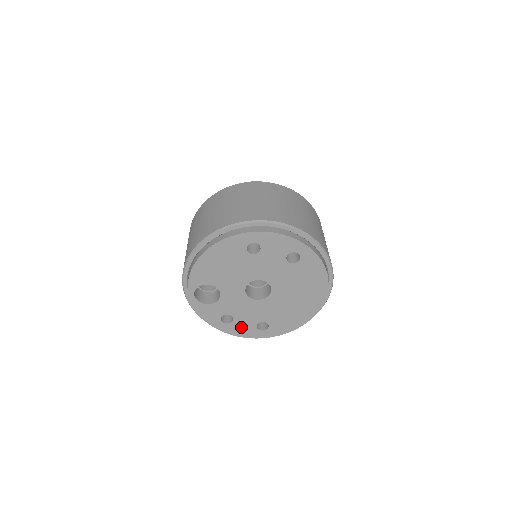
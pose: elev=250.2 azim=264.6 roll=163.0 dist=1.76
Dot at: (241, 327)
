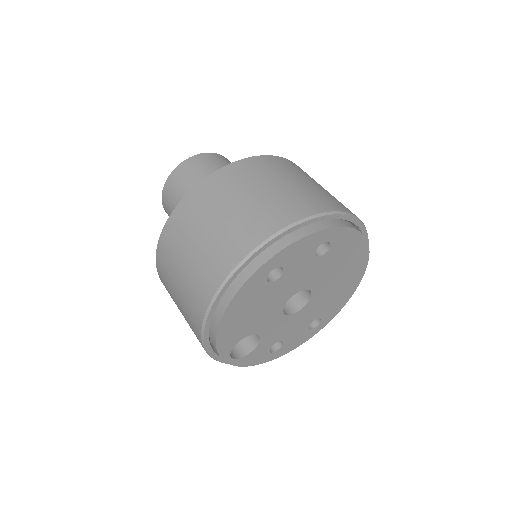
Dot at: (293, 341)
